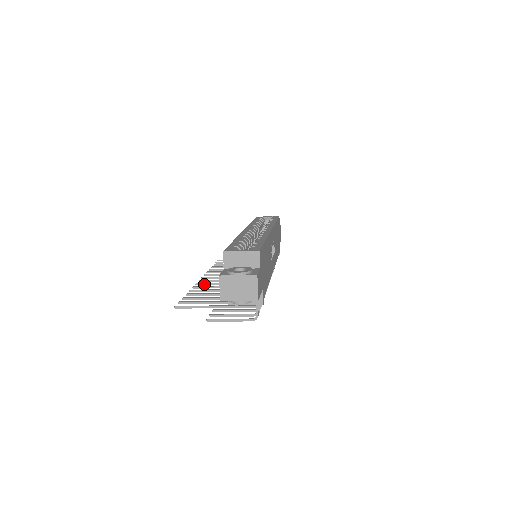
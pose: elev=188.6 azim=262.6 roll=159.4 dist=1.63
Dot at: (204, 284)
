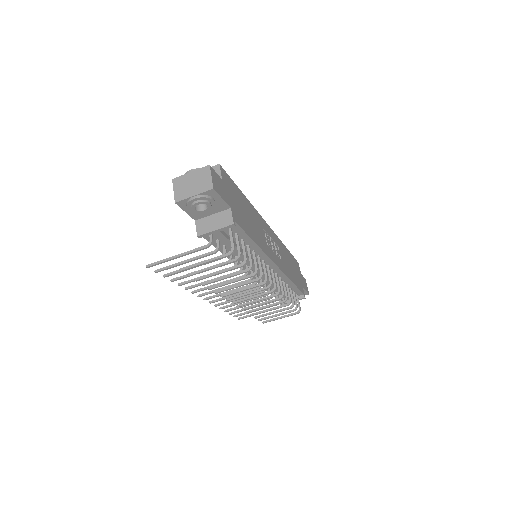
Dot at: (200, 289)
